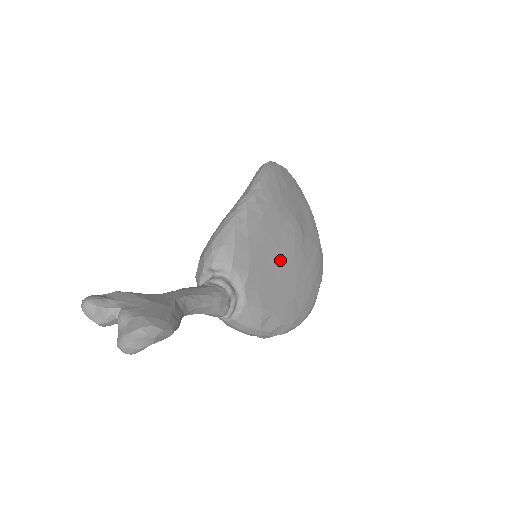
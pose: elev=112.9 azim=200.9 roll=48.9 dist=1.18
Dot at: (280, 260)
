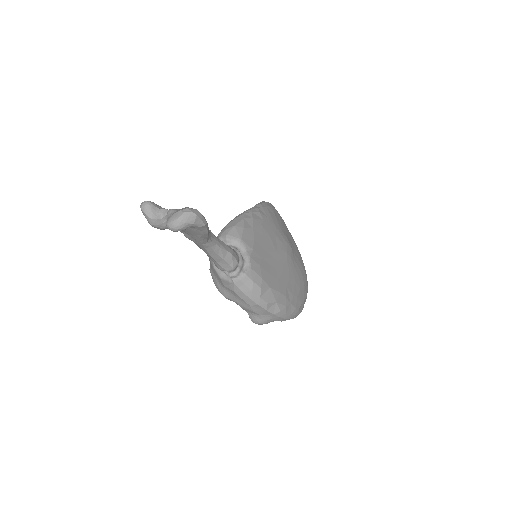
Dot at: (276, 255)
